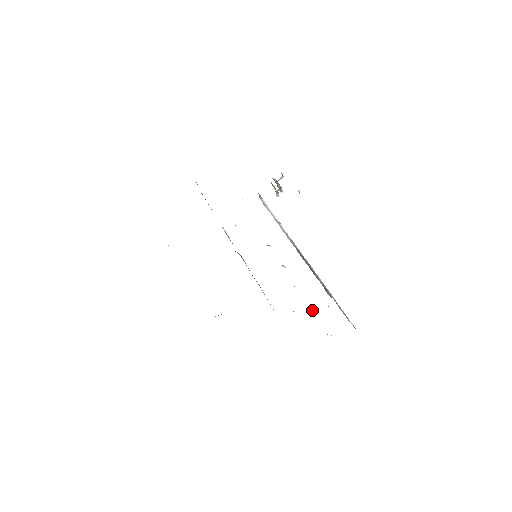
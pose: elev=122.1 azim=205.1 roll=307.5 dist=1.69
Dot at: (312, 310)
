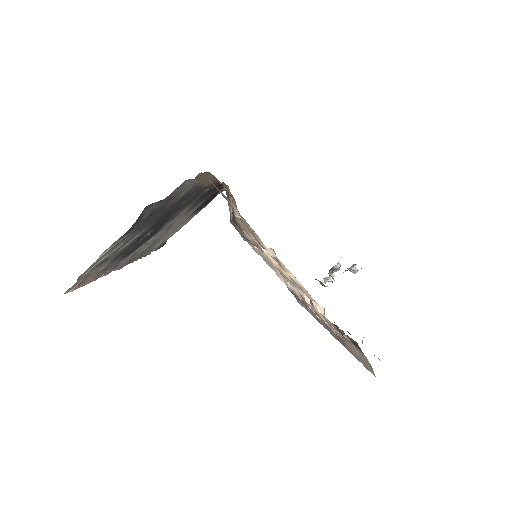
Dot at: (306, 300)
